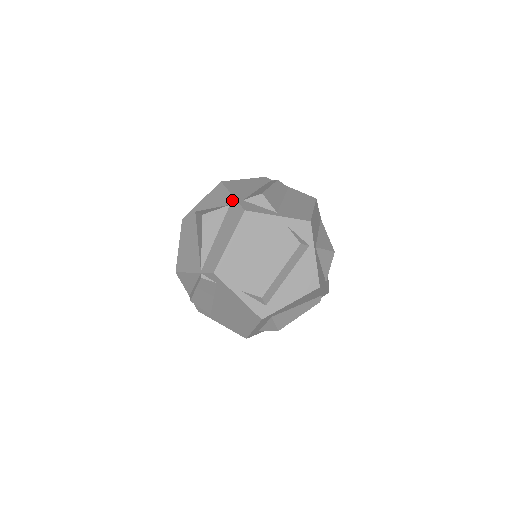
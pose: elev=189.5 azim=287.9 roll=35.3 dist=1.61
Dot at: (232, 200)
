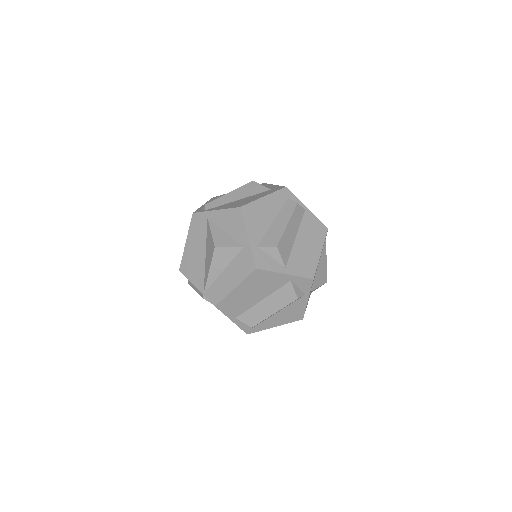
Dot at: (247, 244)
